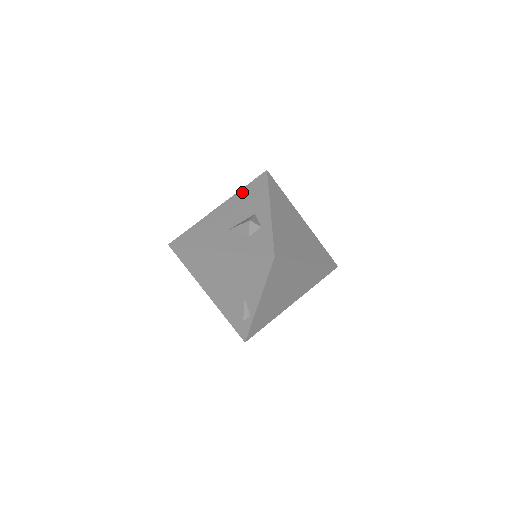
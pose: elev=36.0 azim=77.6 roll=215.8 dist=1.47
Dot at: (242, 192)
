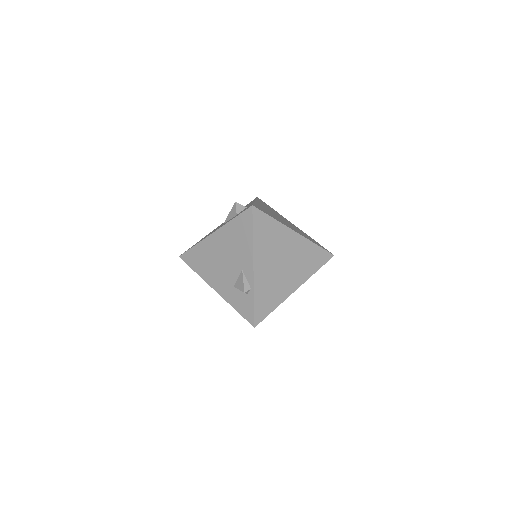
Dot at: occluded
